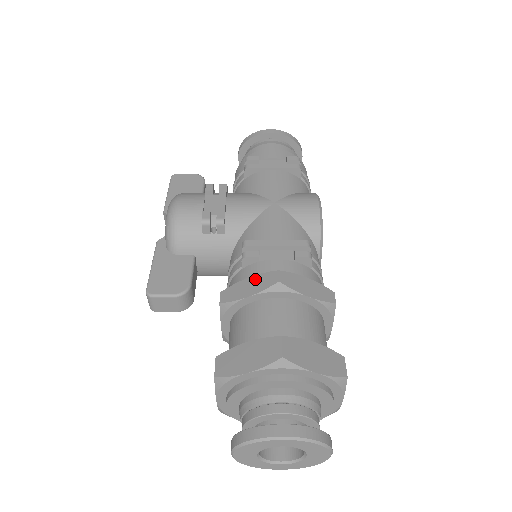
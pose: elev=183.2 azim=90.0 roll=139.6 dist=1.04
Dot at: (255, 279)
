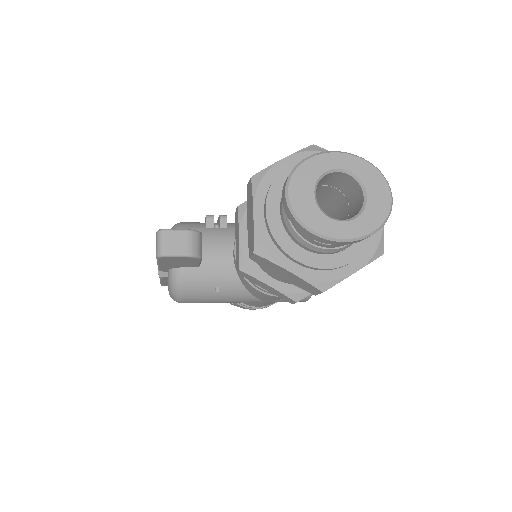
Dot at: occluded
